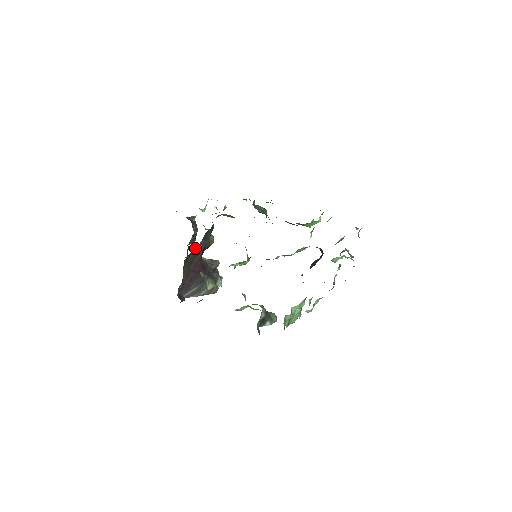
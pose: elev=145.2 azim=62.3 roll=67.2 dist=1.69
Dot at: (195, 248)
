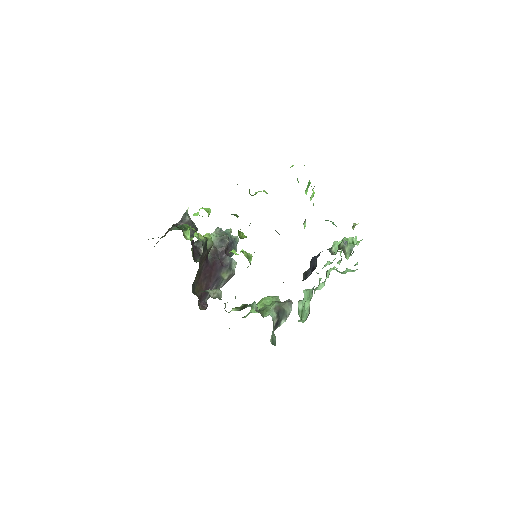
Dot at: occluded
